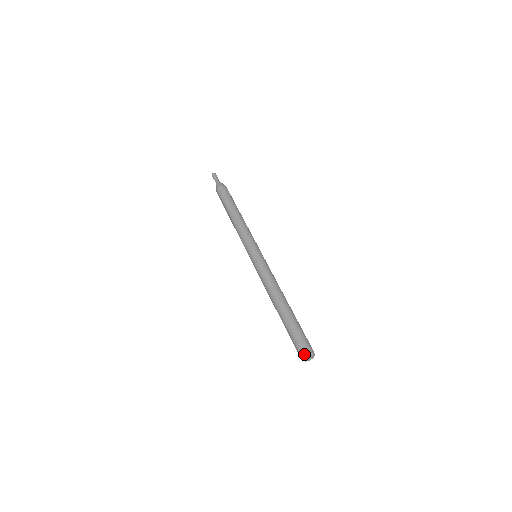
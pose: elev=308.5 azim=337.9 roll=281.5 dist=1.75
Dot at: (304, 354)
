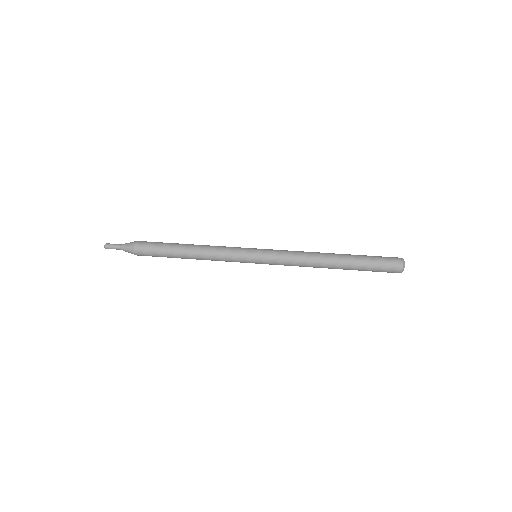
Dot at: (401, 264)
